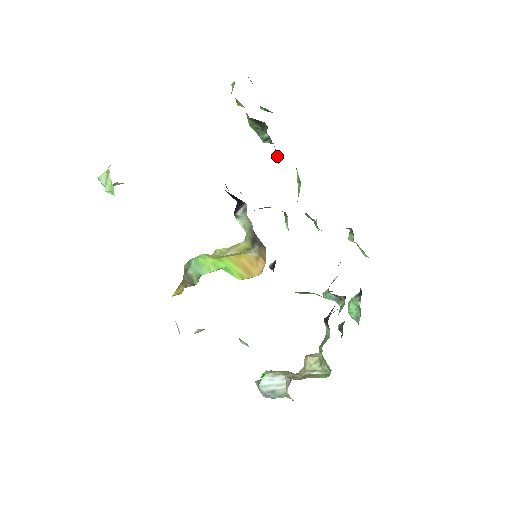
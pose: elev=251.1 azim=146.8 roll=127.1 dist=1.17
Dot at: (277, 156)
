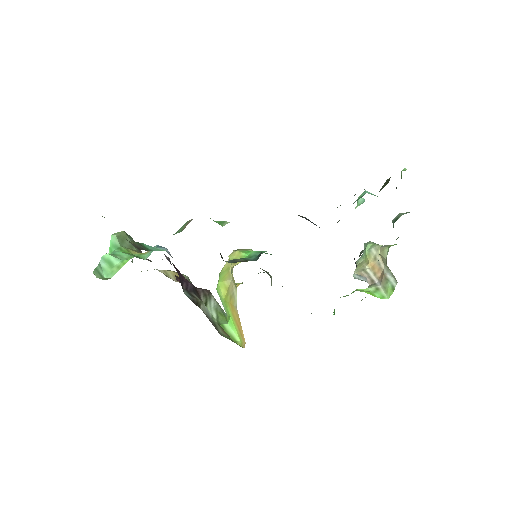
Dot at: occluded
